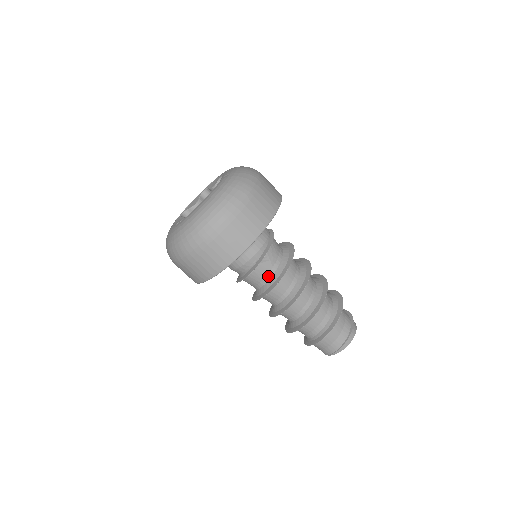
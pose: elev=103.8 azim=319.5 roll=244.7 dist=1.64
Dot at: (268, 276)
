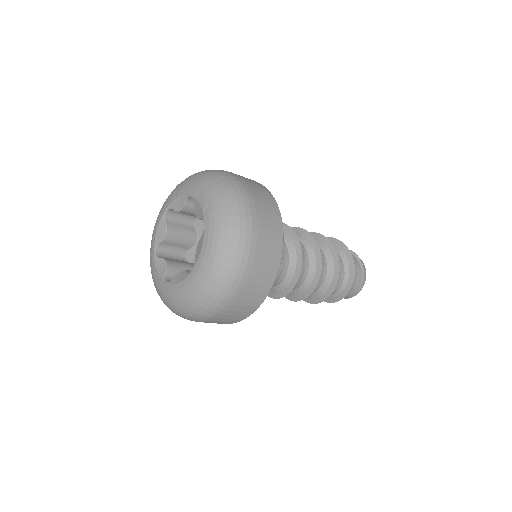
Dot at: (282, 276)
